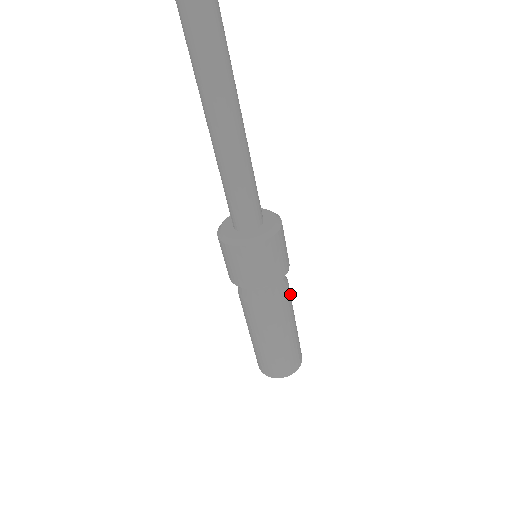
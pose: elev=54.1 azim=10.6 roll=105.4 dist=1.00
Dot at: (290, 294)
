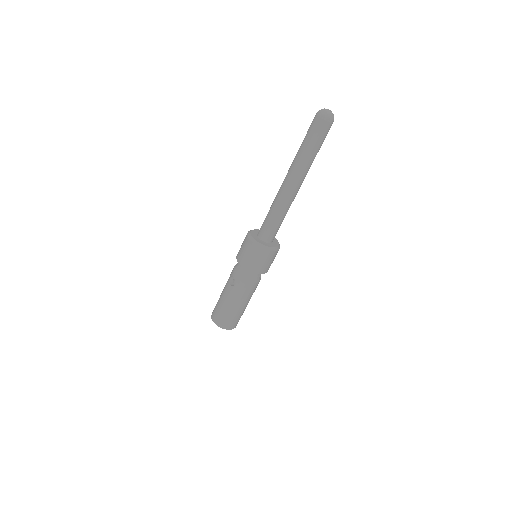
Dot at: occluded
